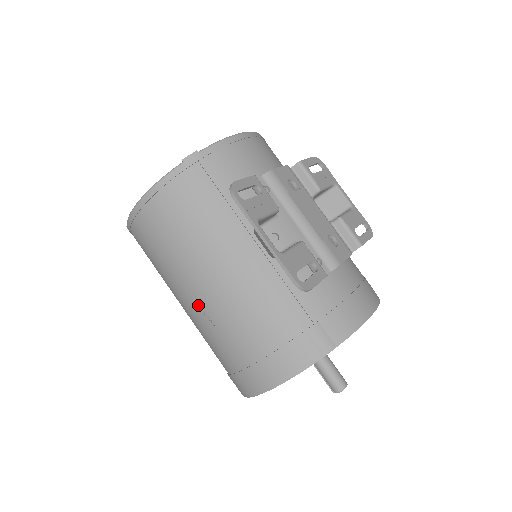
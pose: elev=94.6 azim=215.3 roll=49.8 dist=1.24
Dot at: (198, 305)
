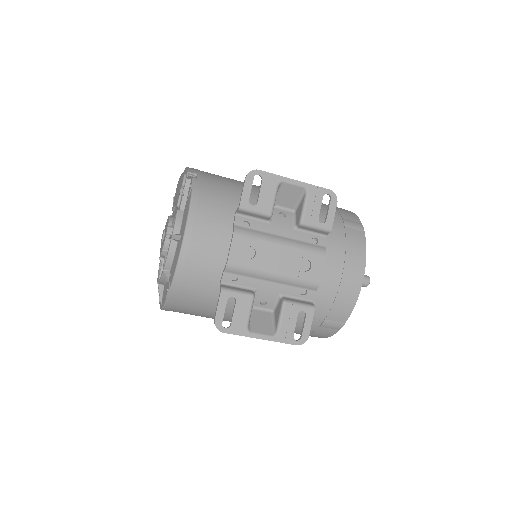
Dot at: occluded
